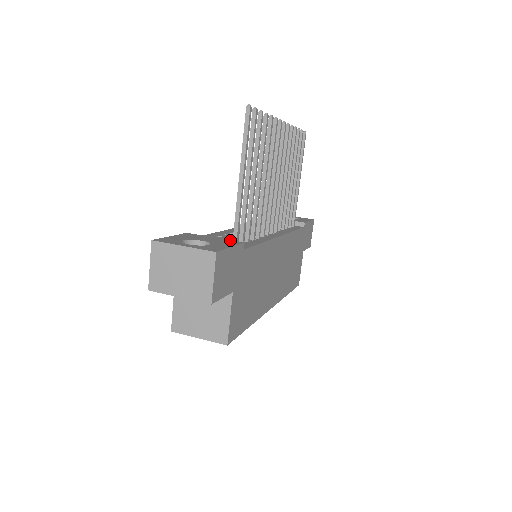
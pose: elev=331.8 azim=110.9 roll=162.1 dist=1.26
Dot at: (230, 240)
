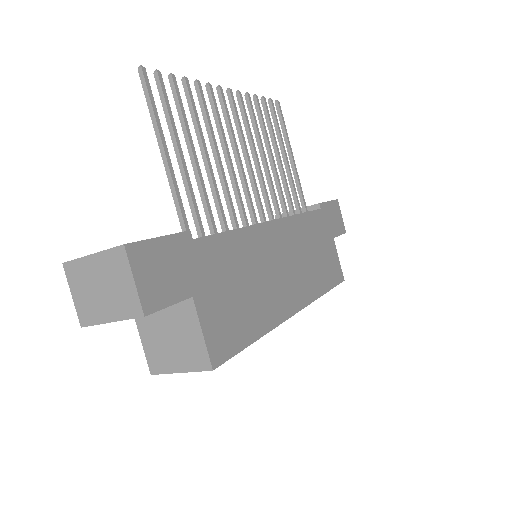
Dot at: occluded
